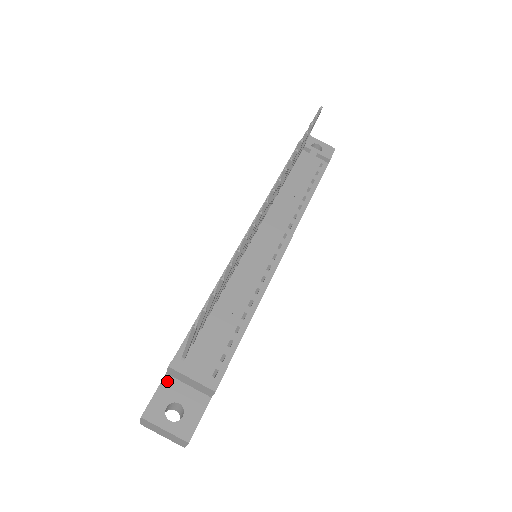
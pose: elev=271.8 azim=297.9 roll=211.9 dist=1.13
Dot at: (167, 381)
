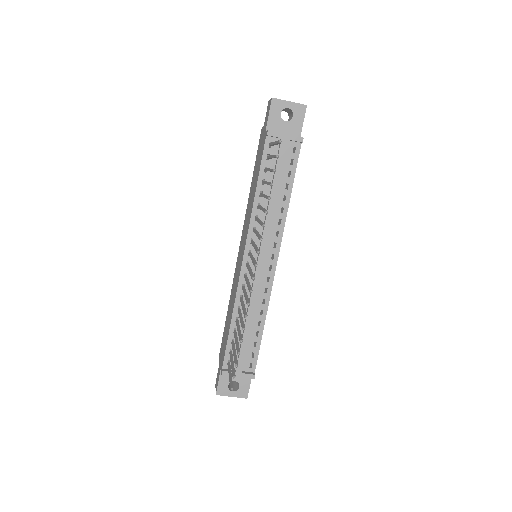
Dot at: occluded
